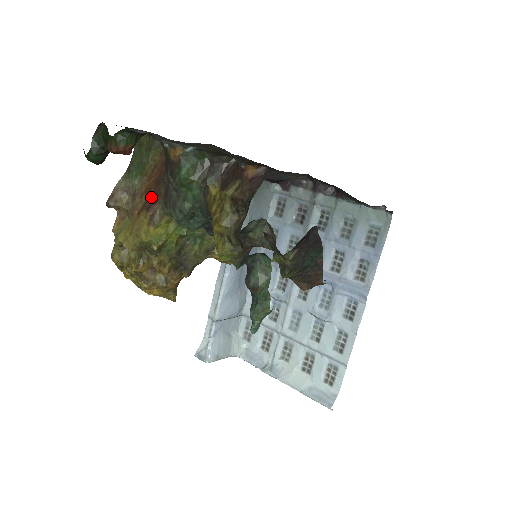
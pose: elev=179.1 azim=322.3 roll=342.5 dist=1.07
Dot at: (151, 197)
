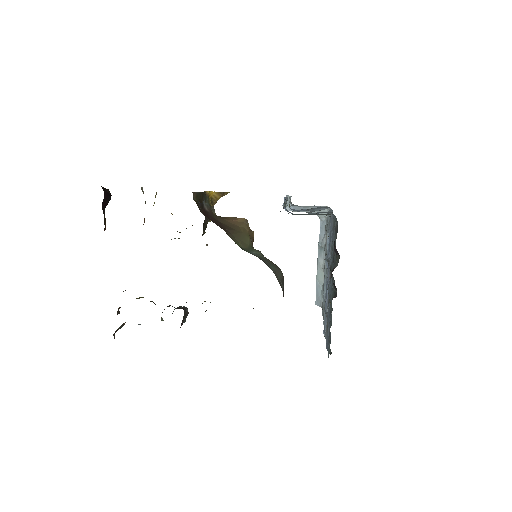
Dot at: occluded
